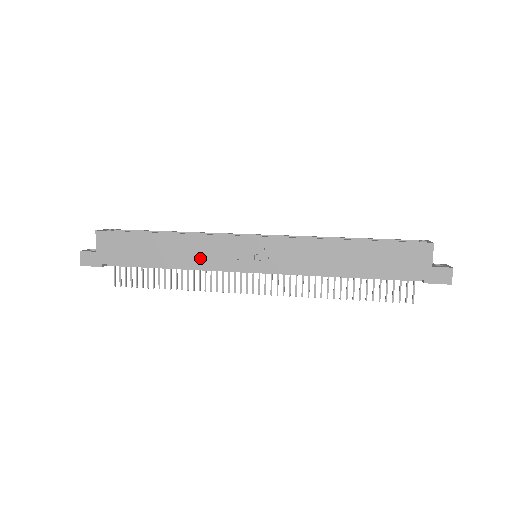
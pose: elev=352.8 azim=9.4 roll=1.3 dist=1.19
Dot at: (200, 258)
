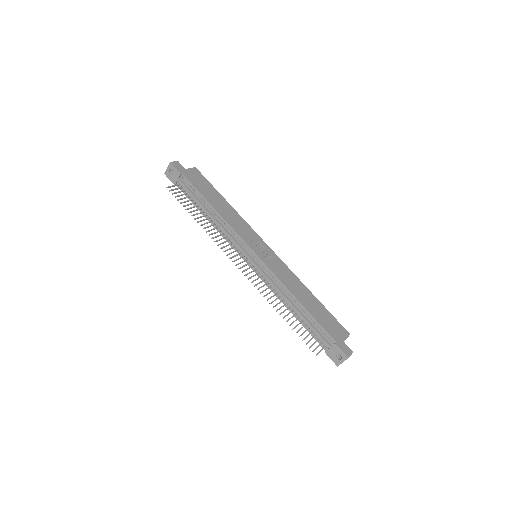
Dot at: (234, 223)
